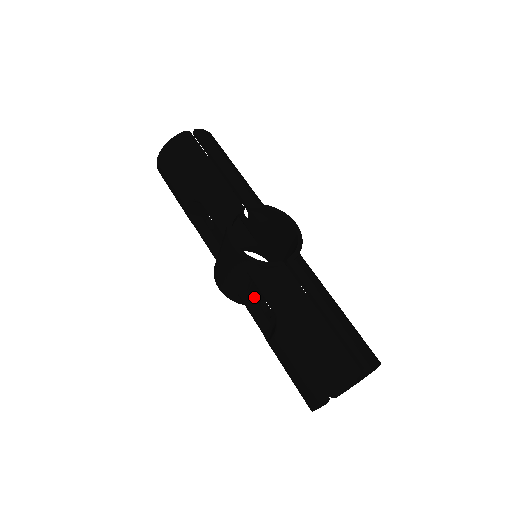
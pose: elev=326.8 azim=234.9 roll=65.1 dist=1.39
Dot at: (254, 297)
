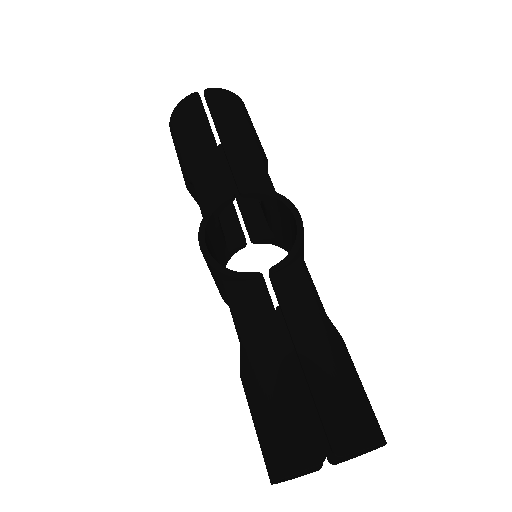
Dot at: occluded
